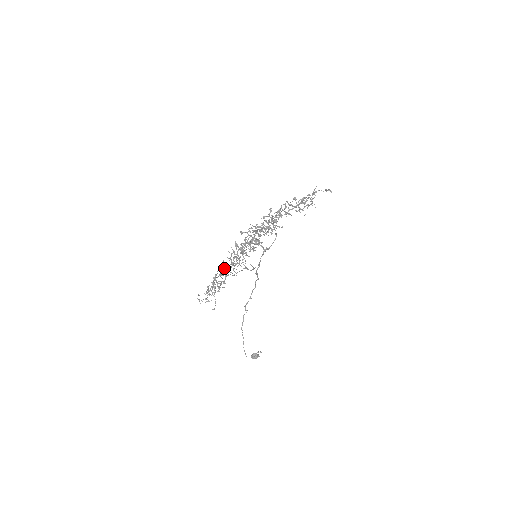
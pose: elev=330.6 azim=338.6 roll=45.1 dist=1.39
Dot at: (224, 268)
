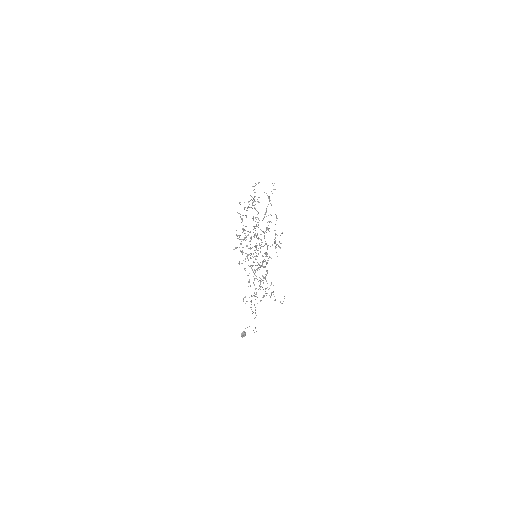
Dot at: occluded
